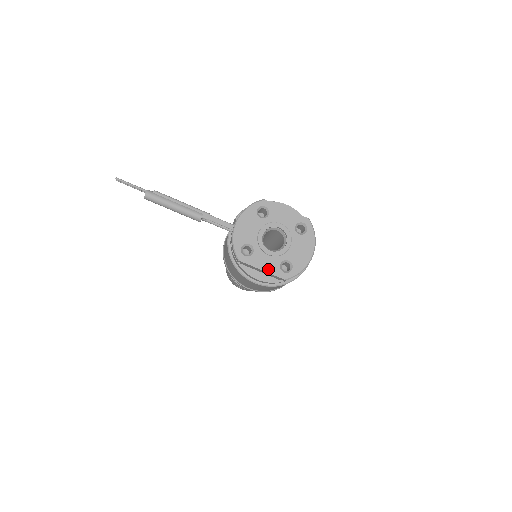
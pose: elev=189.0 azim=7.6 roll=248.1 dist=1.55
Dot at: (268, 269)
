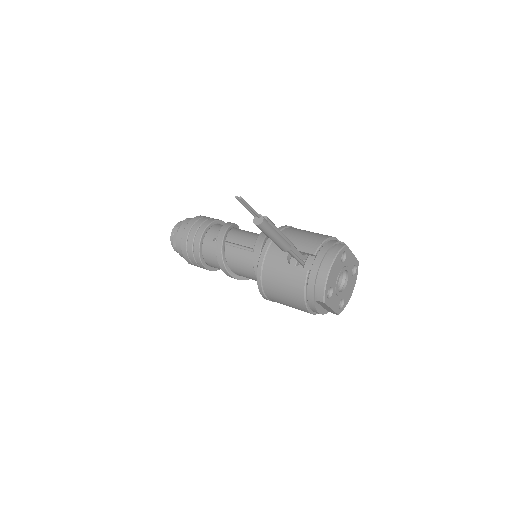
Dot at: (334, 308)
